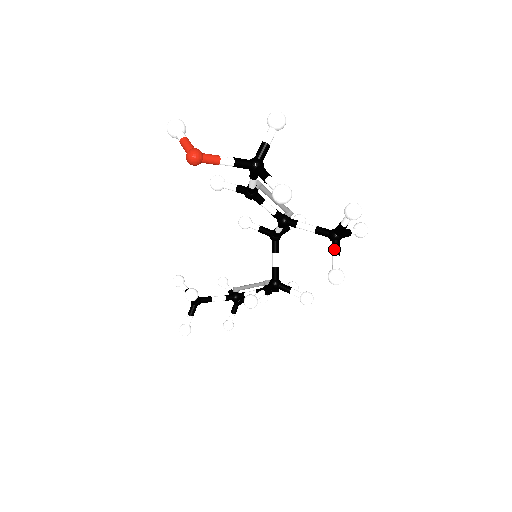
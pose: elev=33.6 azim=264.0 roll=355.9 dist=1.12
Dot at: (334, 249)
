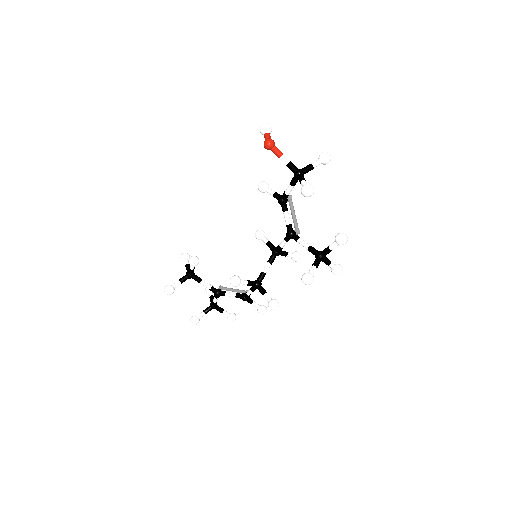
Dot at: (316, 262)
